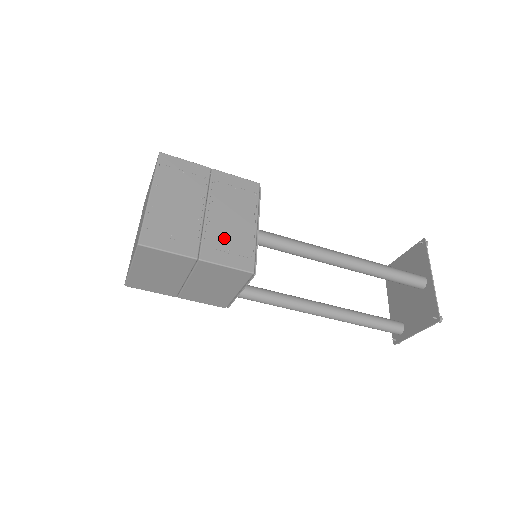
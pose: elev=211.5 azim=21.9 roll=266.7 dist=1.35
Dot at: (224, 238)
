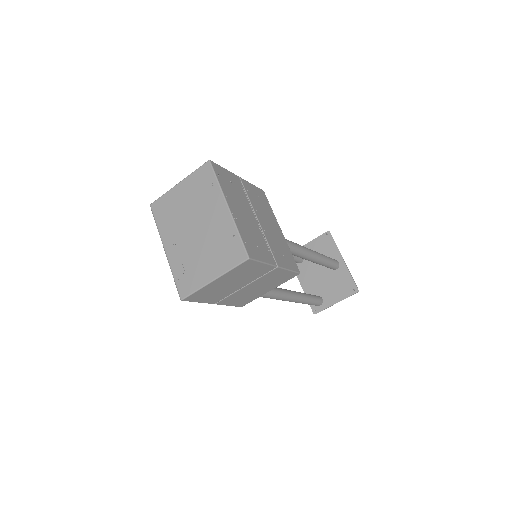
Dot at: (277, 245)
